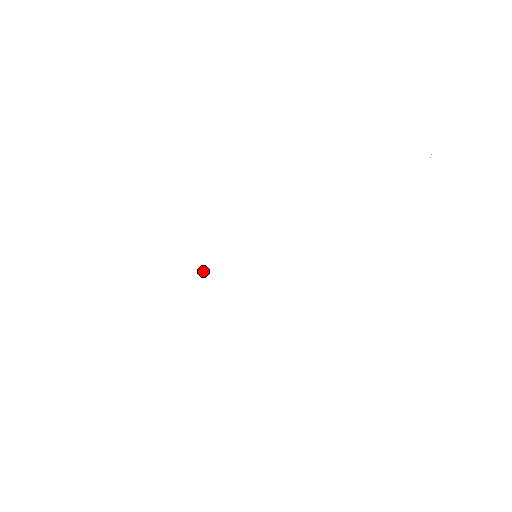
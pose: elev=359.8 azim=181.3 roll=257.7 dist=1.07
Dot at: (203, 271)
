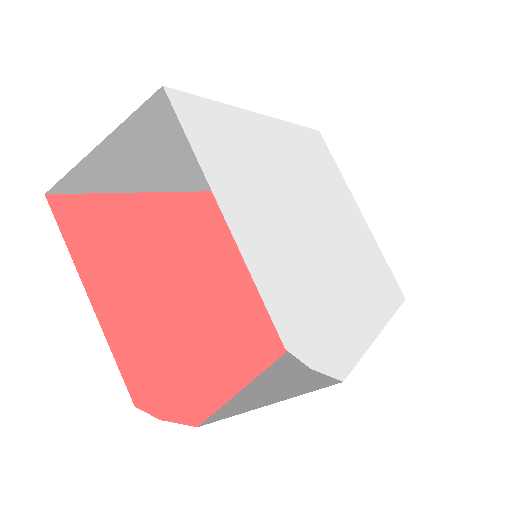
Dot at: (288, 187)
